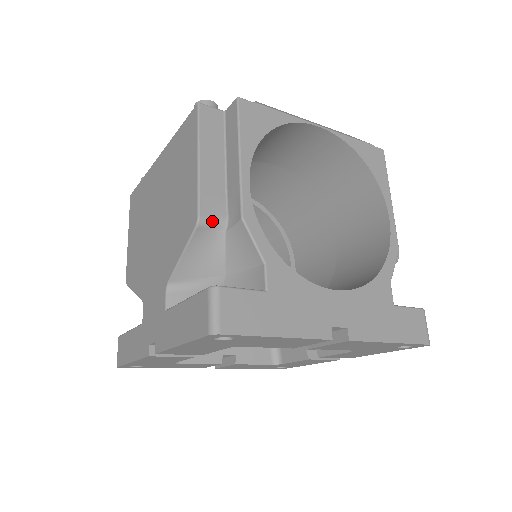
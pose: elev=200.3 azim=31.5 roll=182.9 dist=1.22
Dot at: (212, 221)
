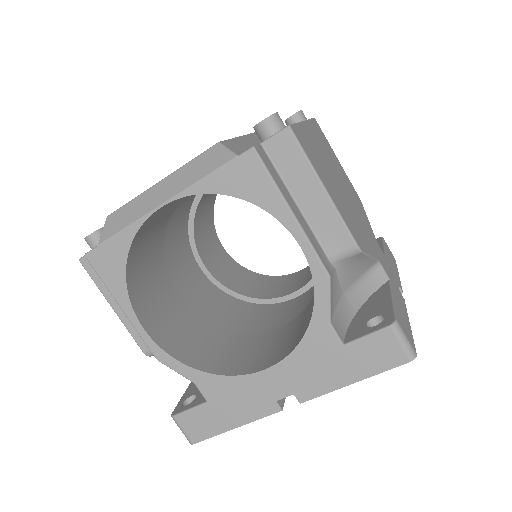
Dot at: occluded
